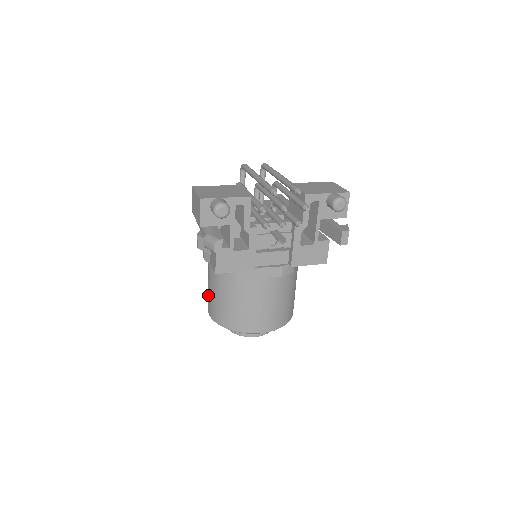
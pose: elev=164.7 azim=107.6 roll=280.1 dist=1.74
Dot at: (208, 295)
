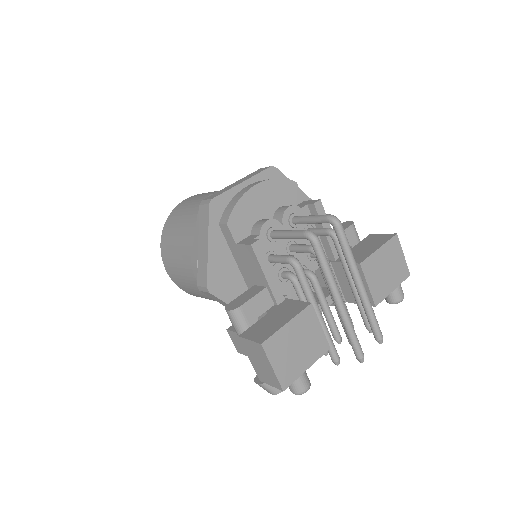
Dot at: (176, 272)
